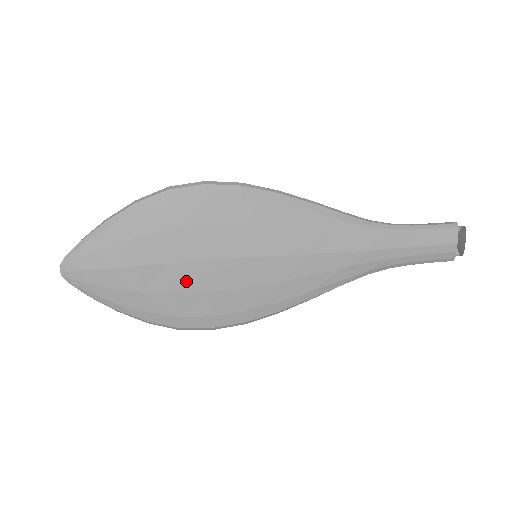
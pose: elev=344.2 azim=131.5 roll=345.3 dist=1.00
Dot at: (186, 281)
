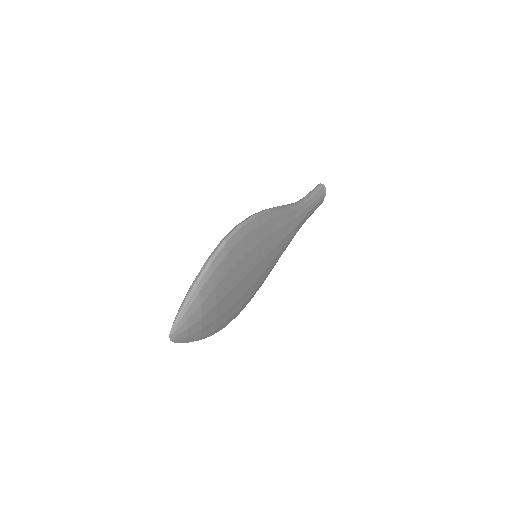
Dot at: (235, 296)
